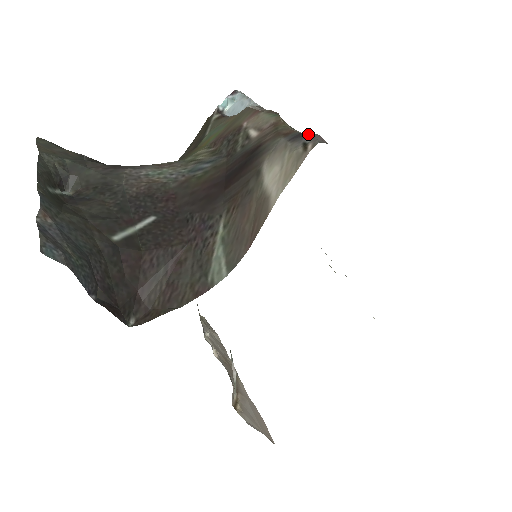
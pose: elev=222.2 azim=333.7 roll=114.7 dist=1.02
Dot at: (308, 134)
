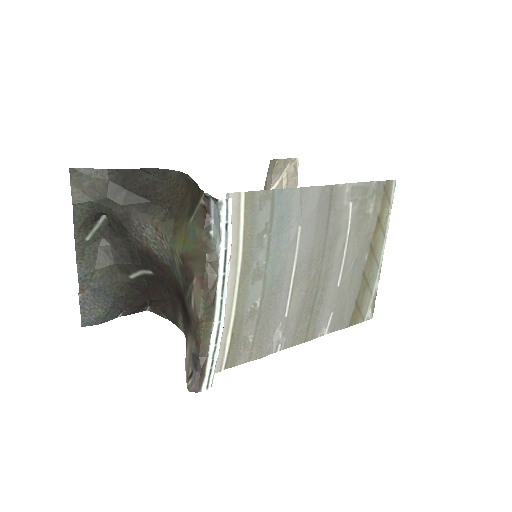
Dot at: (196, 370)
